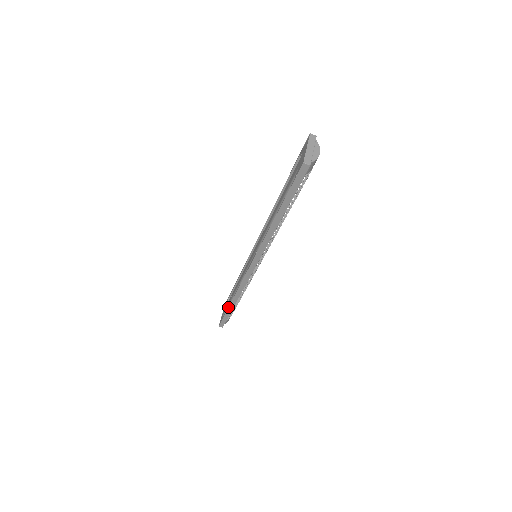
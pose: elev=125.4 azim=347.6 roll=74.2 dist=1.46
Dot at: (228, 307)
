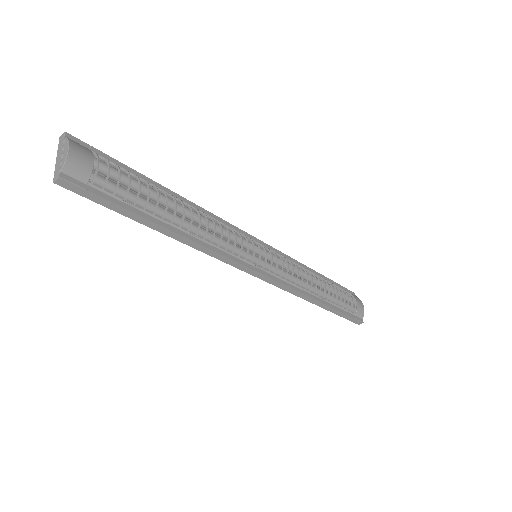
Dot at: occluded
